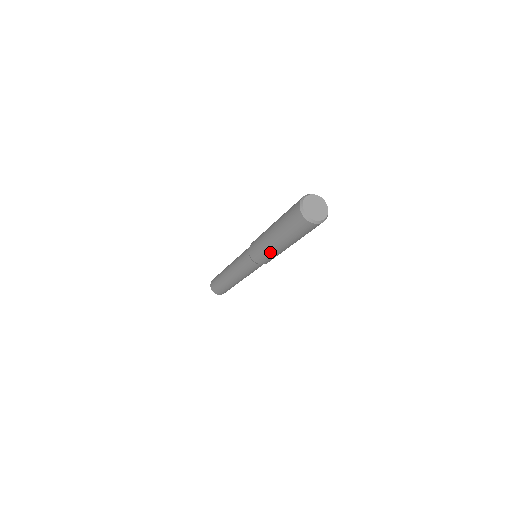
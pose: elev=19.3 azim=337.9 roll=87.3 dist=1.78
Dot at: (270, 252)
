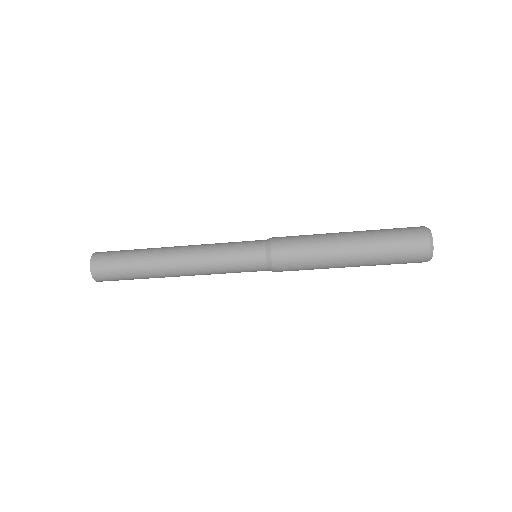
Dot at: (318, 249)
